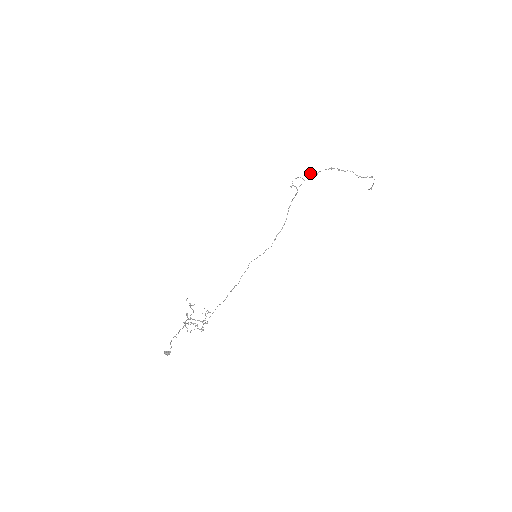
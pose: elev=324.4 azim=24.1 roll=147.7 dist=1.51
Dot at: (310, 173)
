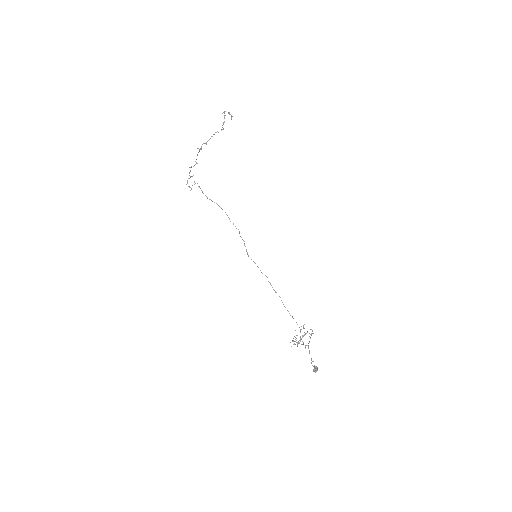
Dot at: occluded
